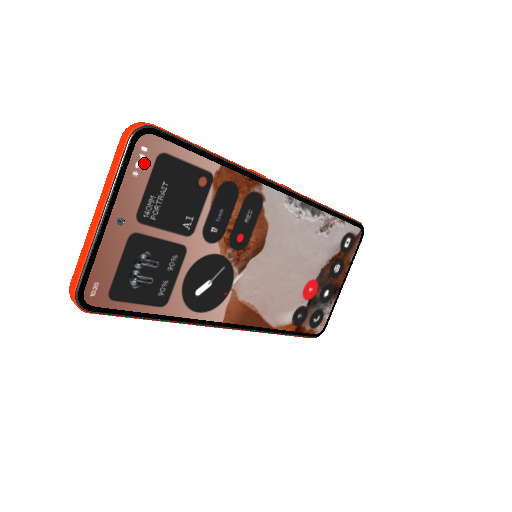
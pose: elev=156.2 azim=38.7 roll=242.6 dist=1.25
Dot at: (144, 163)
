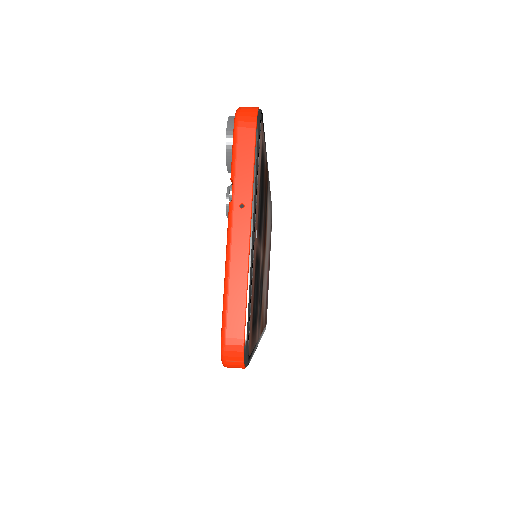
Dot at: (260, 157)
